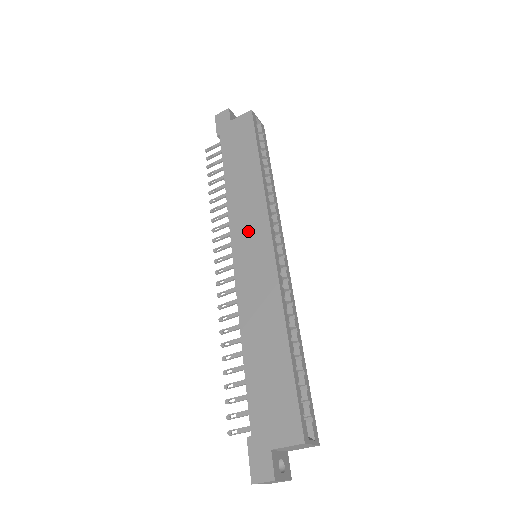
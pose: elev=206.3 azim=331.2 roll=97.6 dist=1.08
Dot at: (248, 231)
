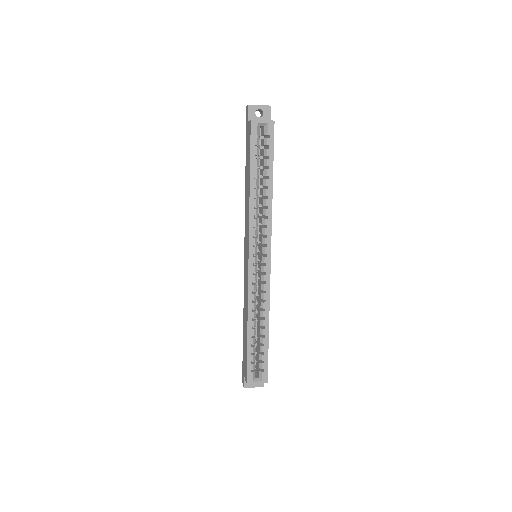
Dot at: (246, 241)
